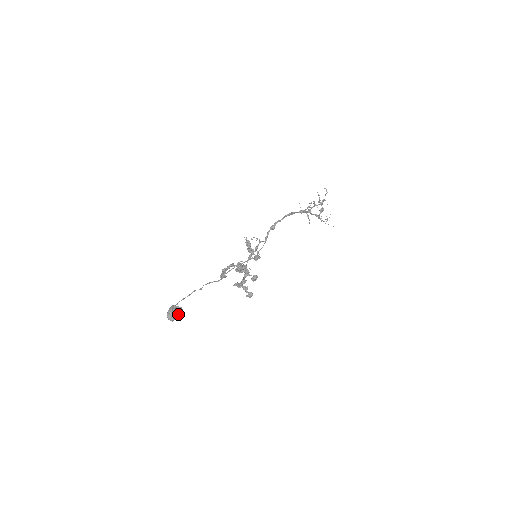
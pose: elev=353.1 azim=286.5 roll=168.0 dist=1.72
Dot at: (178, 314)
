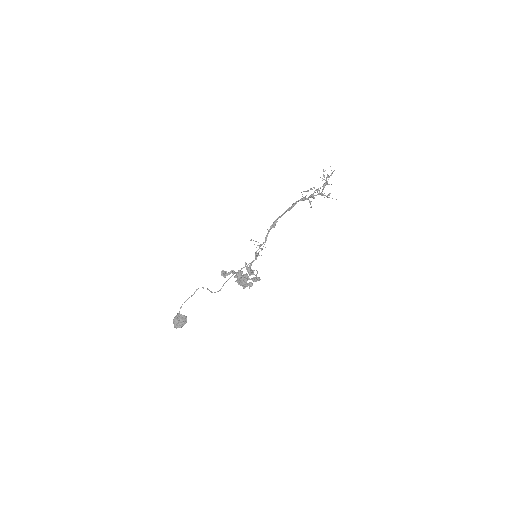
Dot at: (183, 324)
